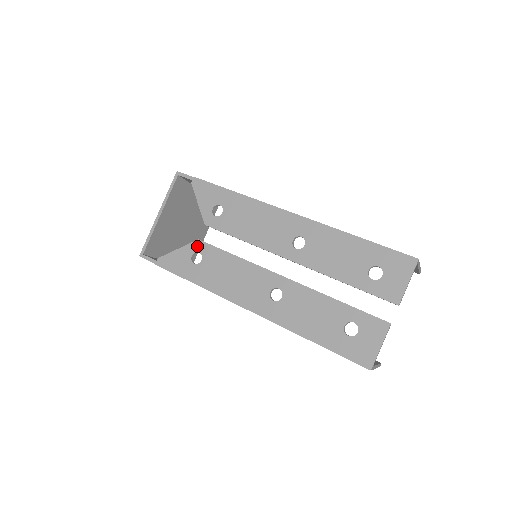
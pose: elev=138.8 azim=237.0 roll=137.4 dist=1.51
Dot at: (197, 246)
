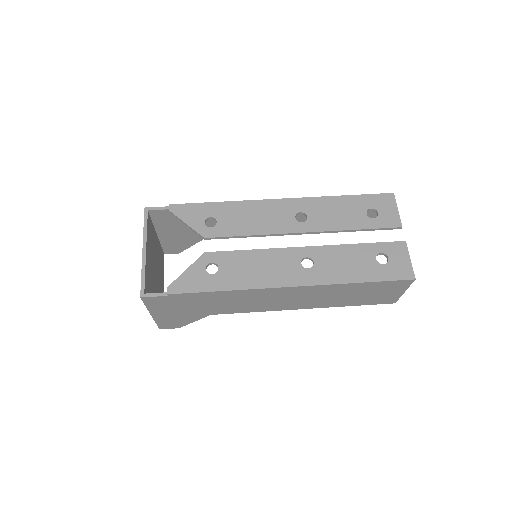
Dot at: (207, 258)
